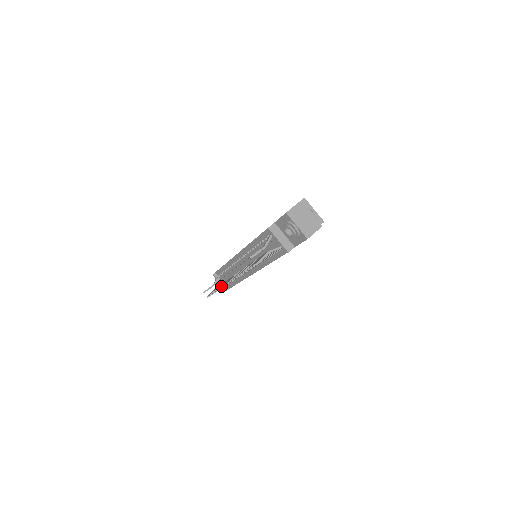
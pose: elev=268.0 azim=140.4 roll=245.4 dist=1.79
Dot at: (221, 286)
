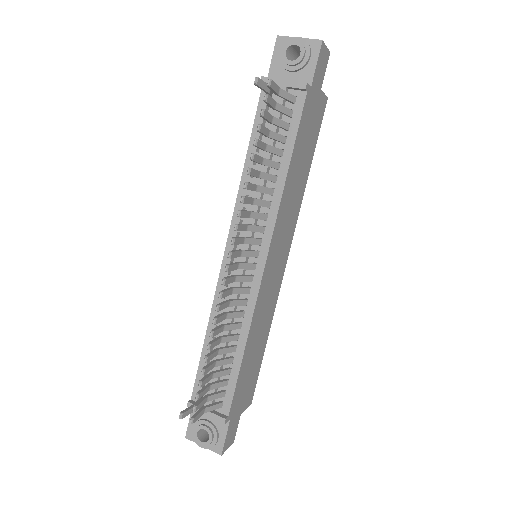
Dot at: occluded
